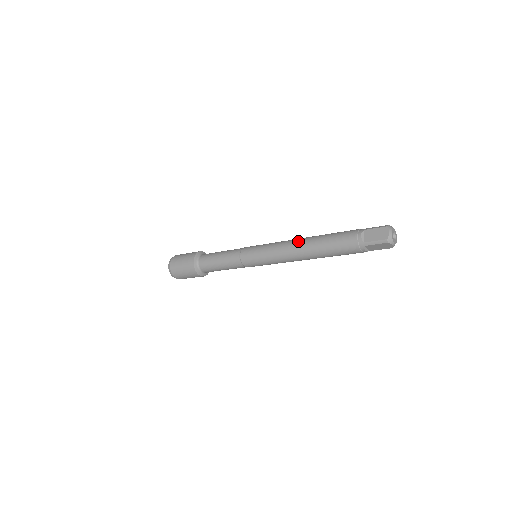
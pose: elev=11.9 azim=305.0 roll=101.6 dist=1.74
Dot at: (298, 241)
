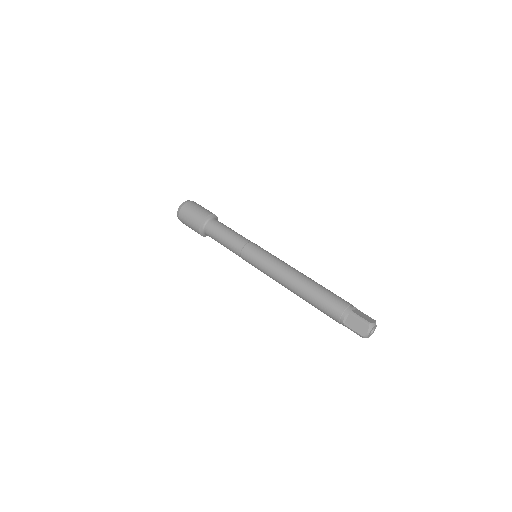
Dot at: (293, 280)
